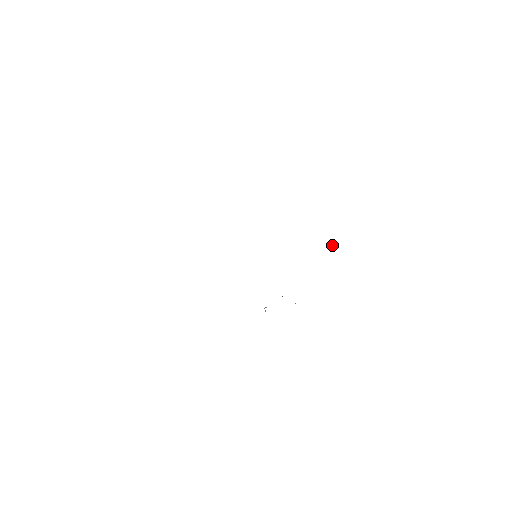
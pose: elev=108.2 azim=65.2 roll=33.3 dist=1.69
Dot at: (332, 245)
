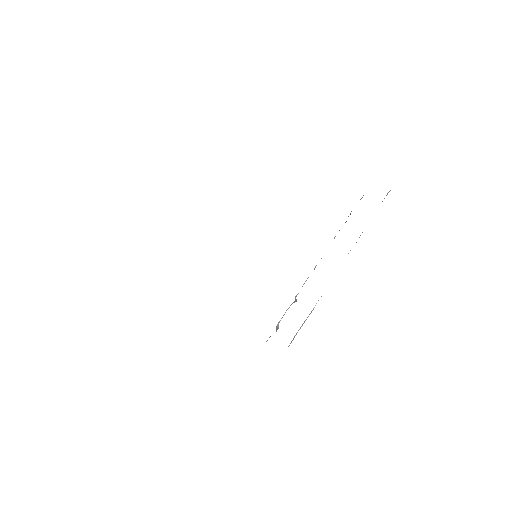
Dot at: occluded
